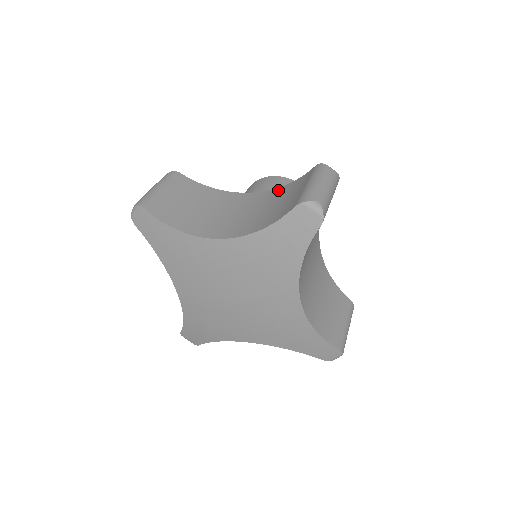
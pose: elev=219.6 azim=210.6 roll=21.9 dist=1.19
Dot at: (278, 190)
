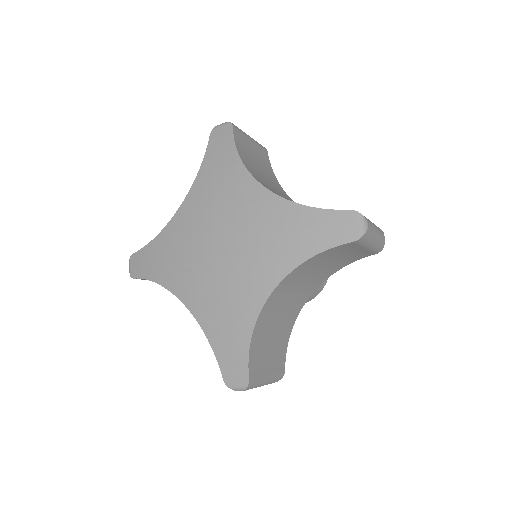
Dot at: occluded
